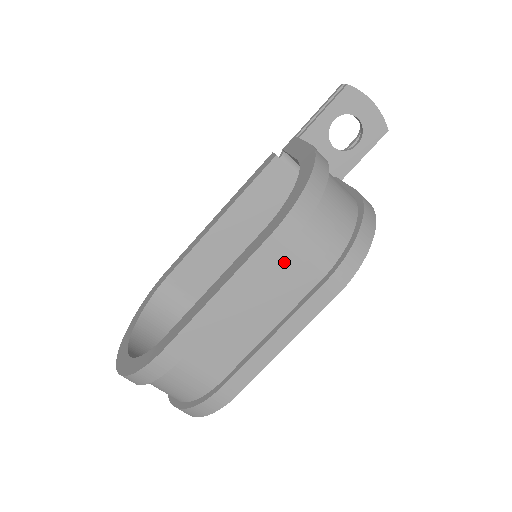
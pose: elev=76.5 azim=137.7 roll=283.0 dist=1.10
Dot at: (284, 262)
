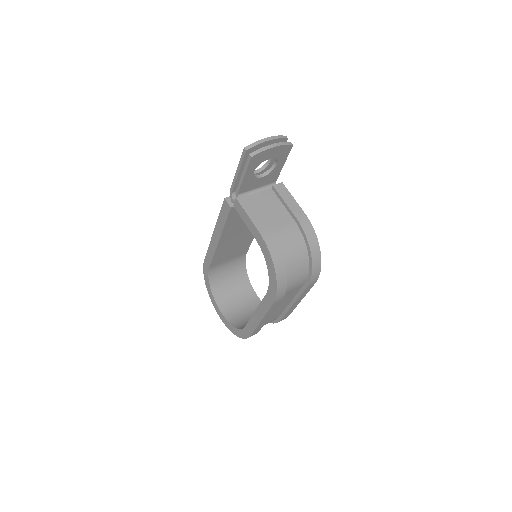
Dot at: occluded
